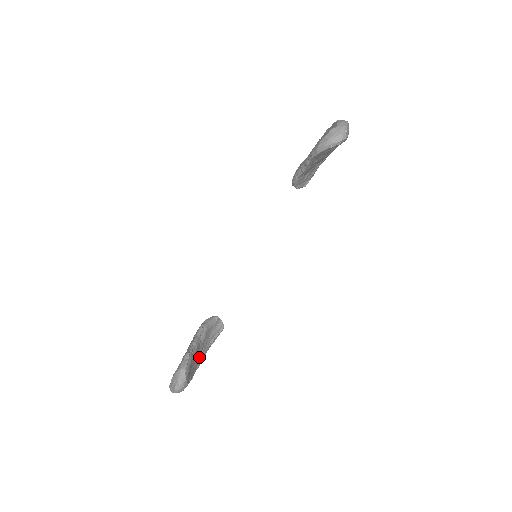
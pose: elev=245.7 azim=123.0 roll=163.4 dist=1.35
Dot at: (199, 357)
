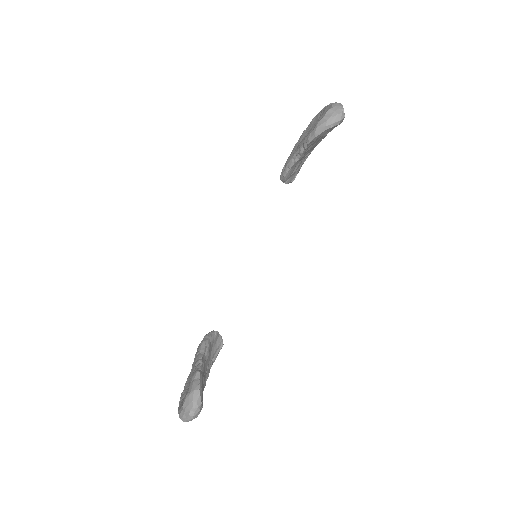
Dot at: (204, 378)
